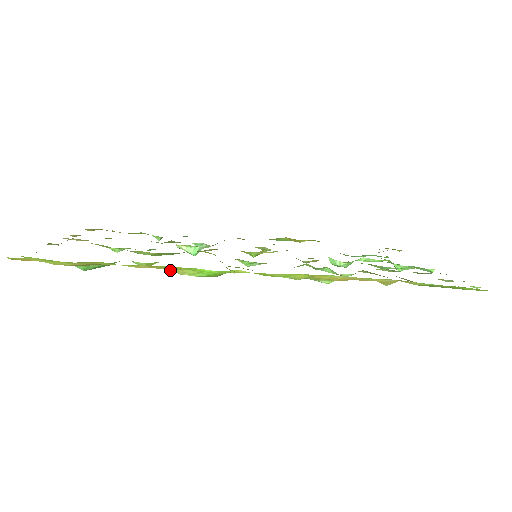
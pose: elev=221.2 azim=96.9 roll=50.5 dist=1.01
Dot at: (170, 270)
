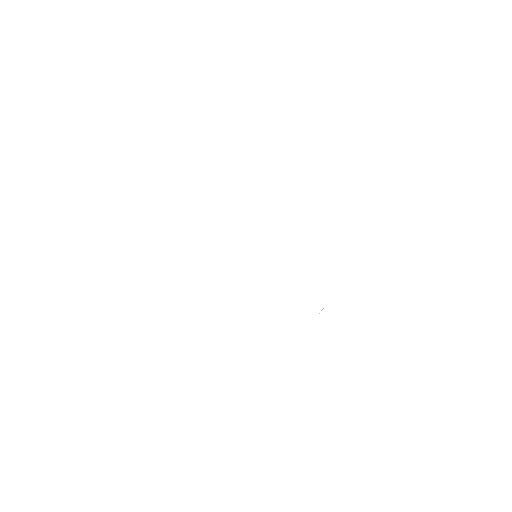
Dot at: occluded
